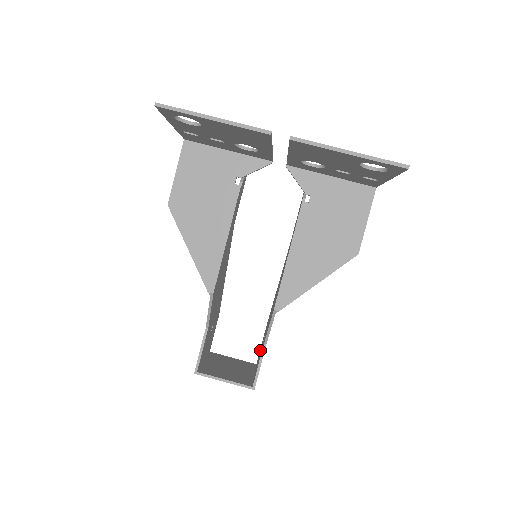
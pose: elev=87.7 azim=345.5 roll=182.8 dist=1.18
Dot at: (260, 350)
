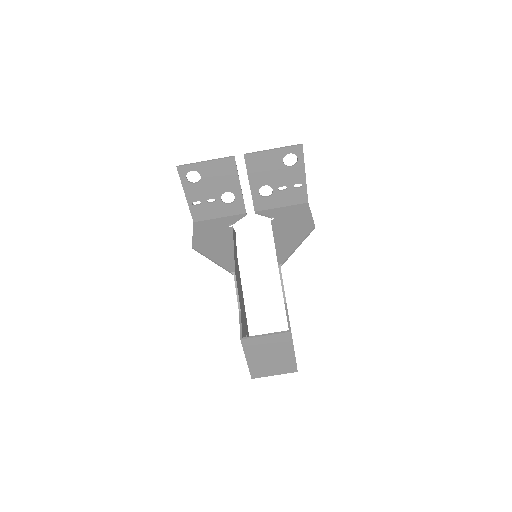
Dot at: occluded
